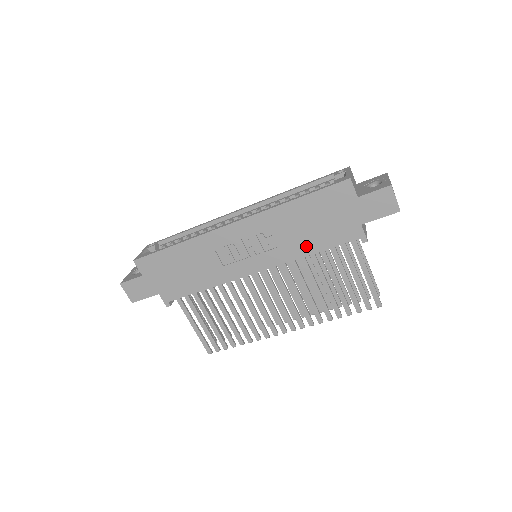
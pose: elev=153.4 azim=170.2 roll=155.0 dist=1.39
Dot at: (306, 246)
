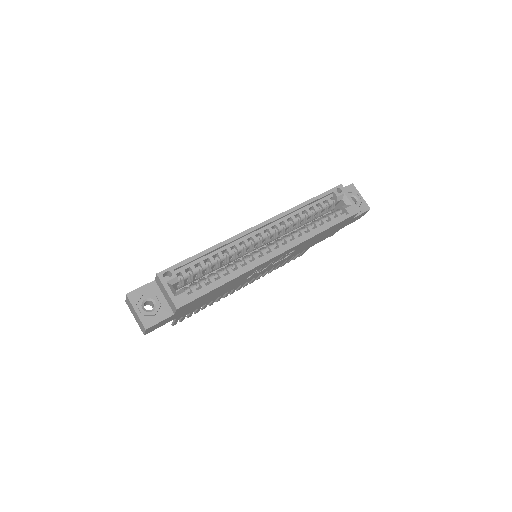
Dot at: (304, 249)
